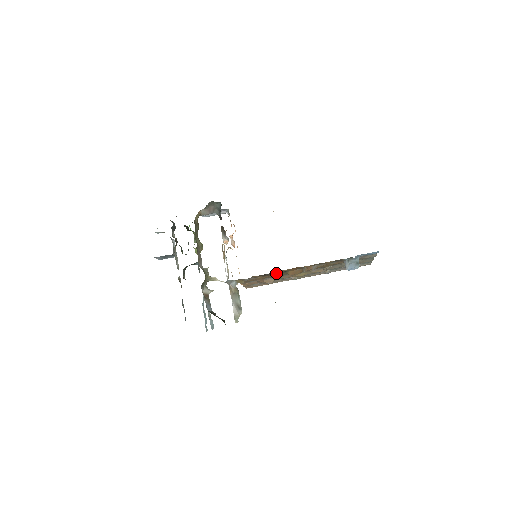
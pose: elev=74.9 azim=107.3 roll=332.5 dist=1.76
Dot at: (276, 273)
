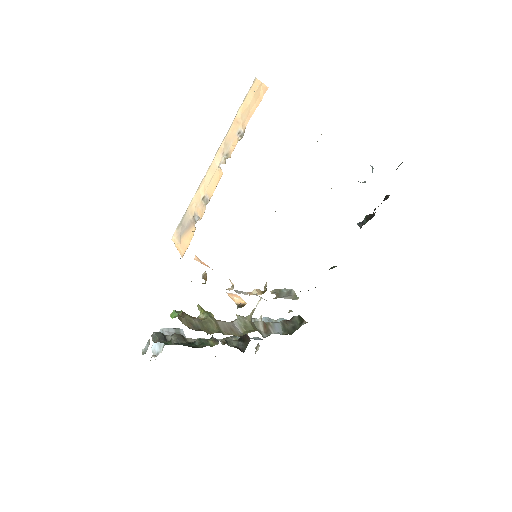
Dot at: occluded
